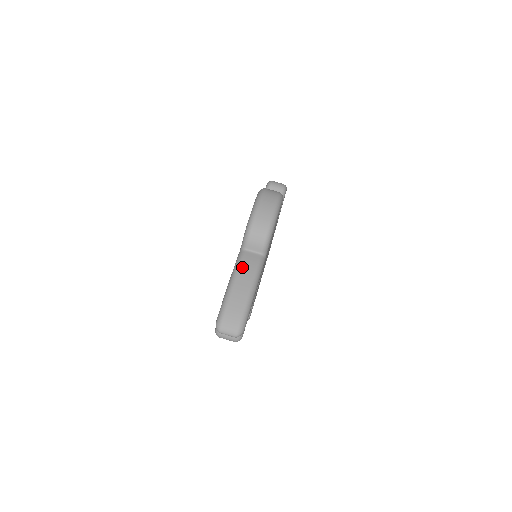
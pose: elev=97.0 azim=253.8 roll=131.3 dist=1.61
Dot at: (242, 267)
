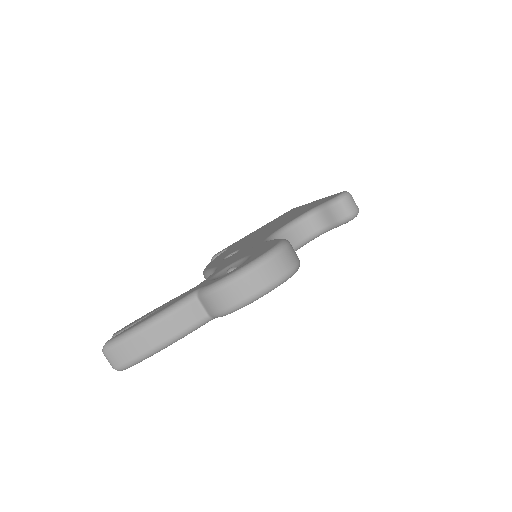
Dot at: (174, 316)
